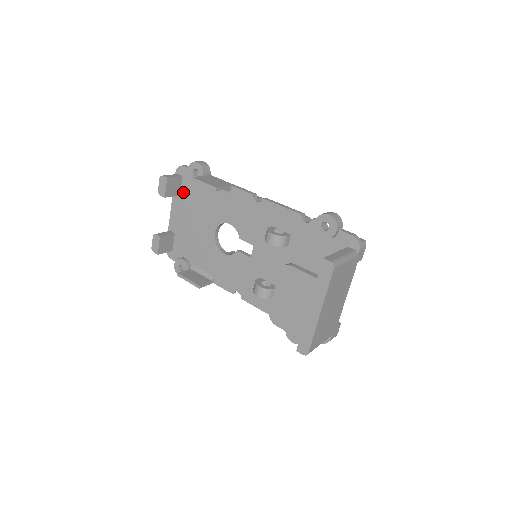
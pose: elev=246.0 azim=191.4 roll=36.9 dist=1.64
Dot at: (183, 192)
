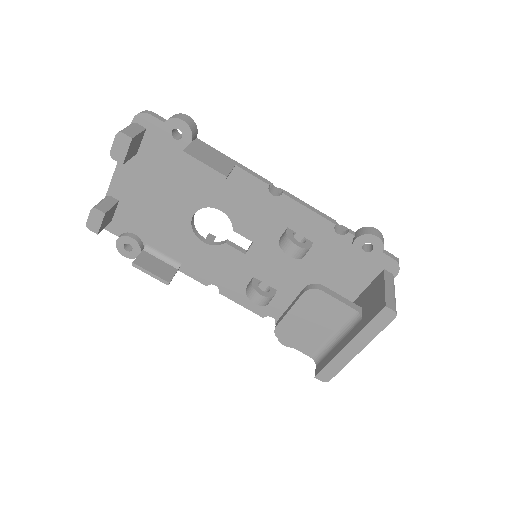
Dot at: (144, 151)
